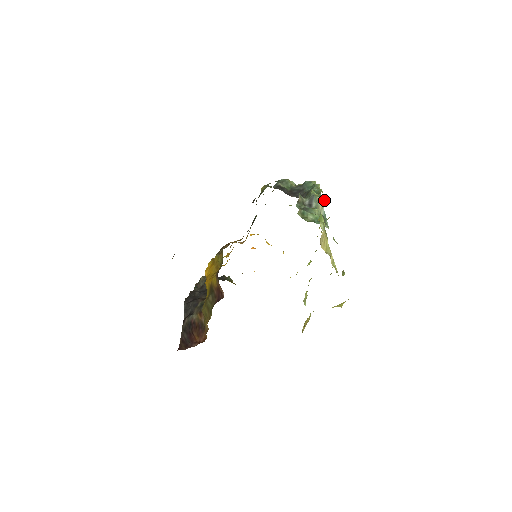
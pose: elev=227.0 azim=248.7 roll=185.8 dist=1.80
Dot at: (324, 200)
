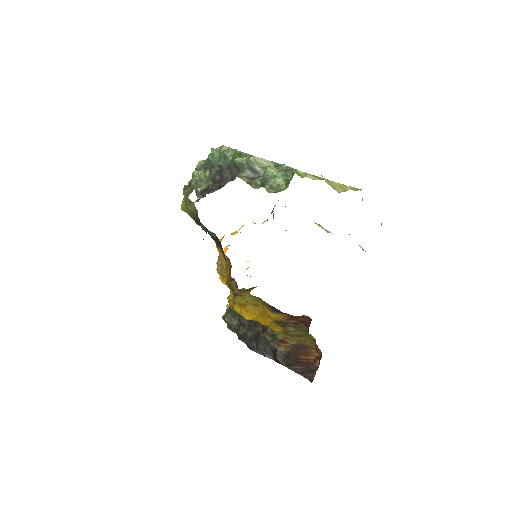
Dot at: occluded
